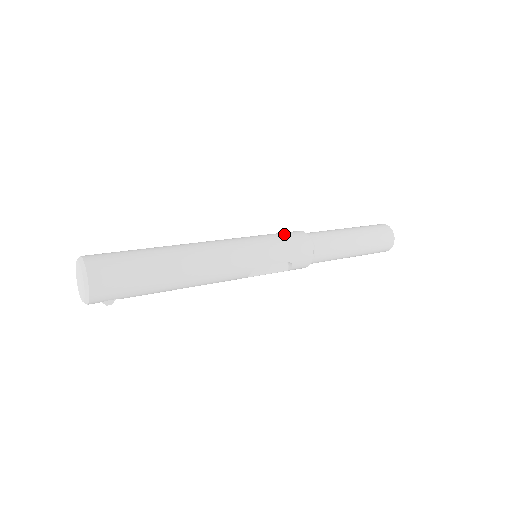
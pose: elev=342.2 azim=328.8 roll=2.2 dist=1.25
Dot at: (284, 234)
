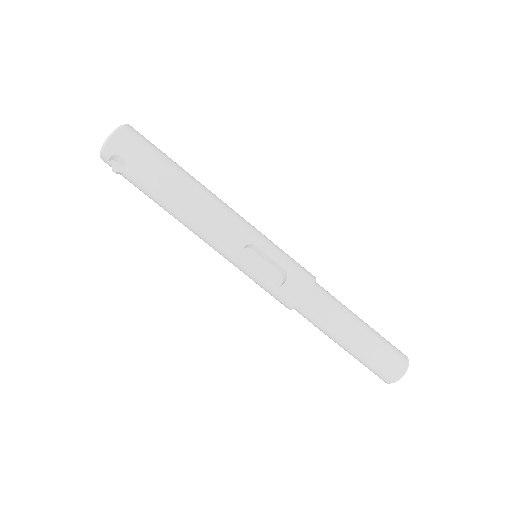
Dot at: occluded
